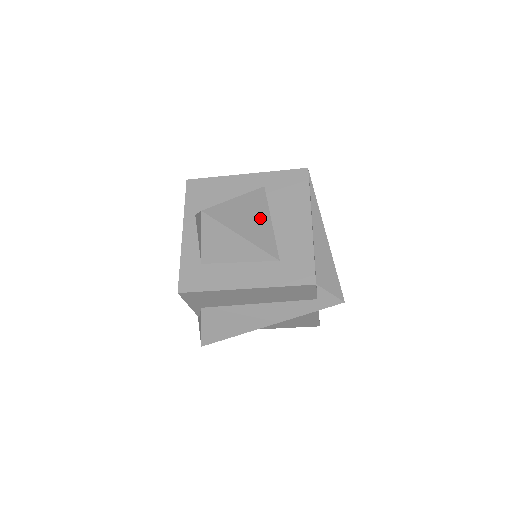
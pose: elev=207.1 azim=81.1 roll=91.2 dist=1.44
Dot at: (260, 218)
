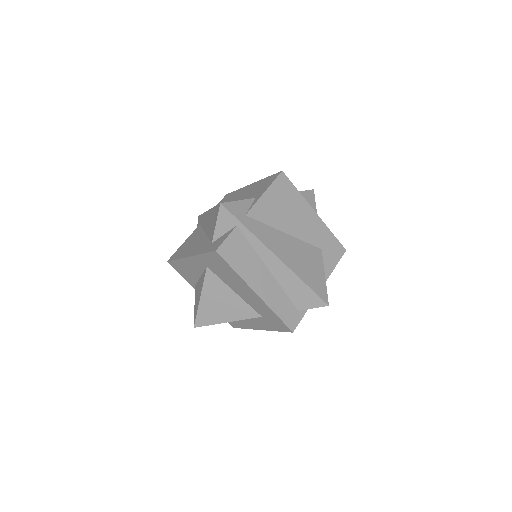
Dot at: (226, 297)
